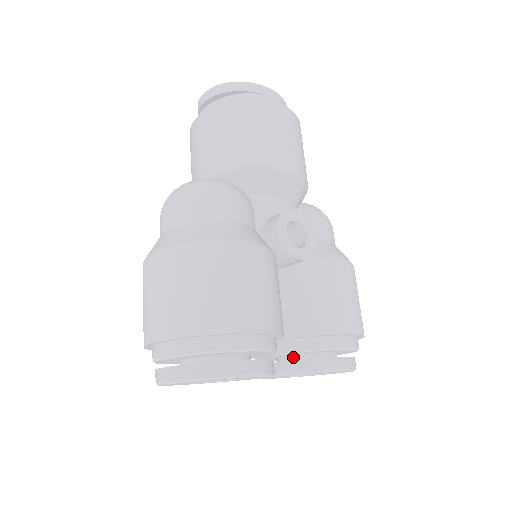
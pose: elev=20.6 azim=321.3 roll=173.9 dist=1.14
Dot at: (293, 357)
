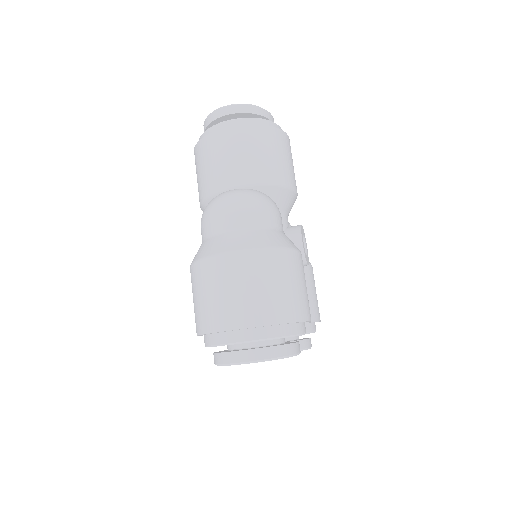
Dot at: occluded
